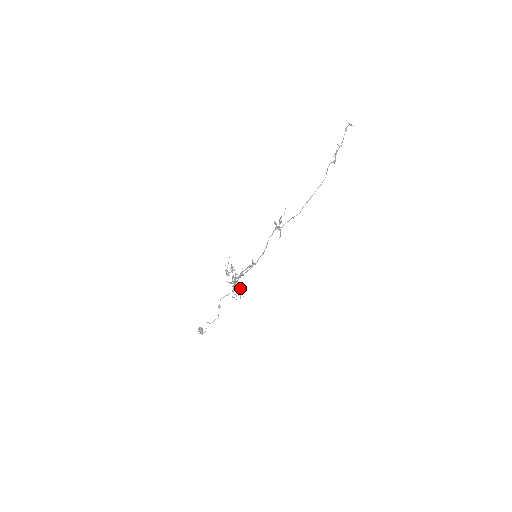
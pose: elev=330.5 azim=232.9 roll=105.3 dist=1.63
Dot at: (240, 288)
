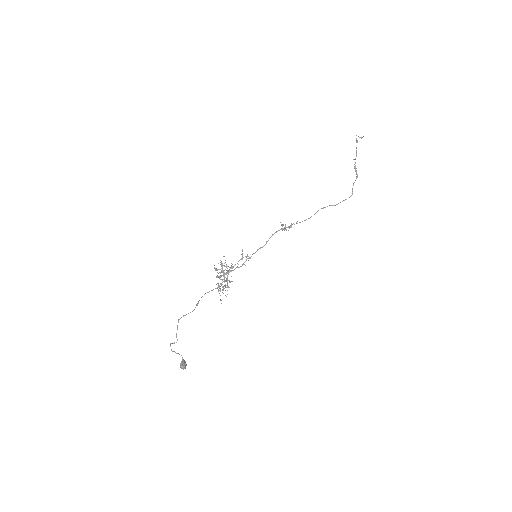
Dot at: (227, 282)
